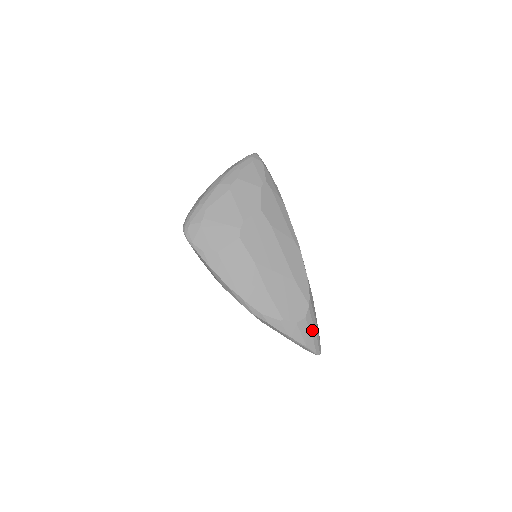
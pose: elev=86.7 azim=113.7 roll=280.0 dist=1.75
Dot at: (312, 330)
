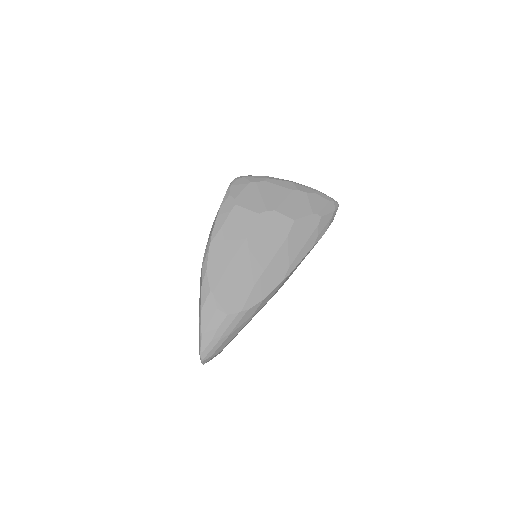
Dot at: (220, 332)
